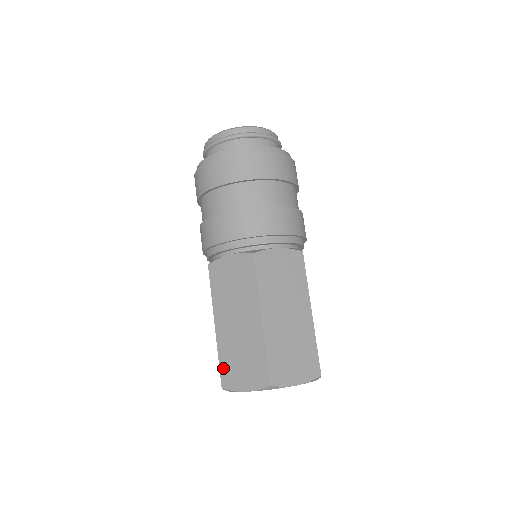
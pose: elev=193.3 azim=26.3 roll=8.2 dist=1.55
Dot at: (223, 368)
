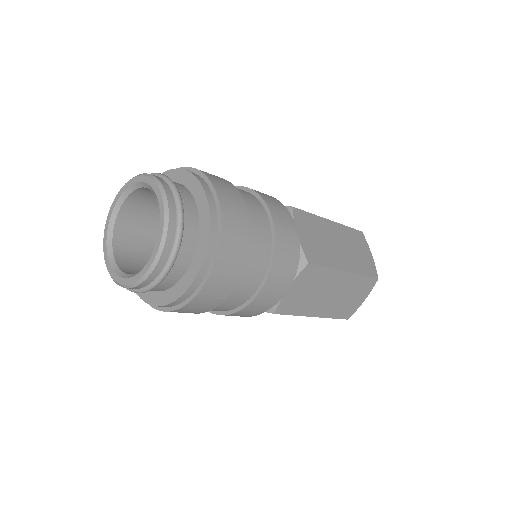
Dot at: occluded
